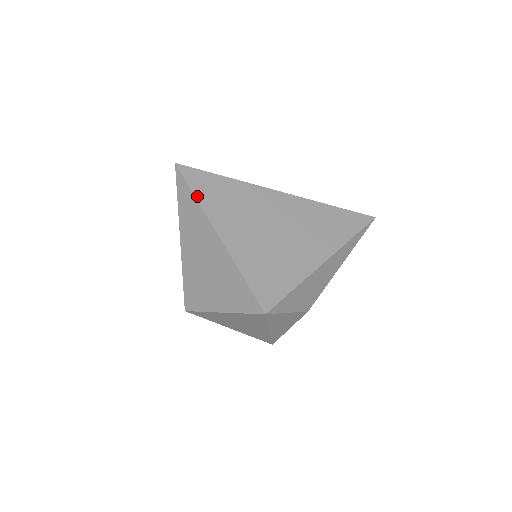
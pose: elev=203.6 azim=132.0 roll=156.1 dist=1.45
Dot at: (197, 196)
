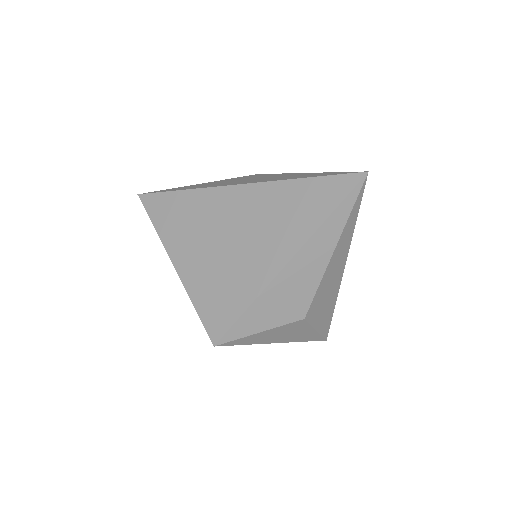
Dot at: (155, 225)
